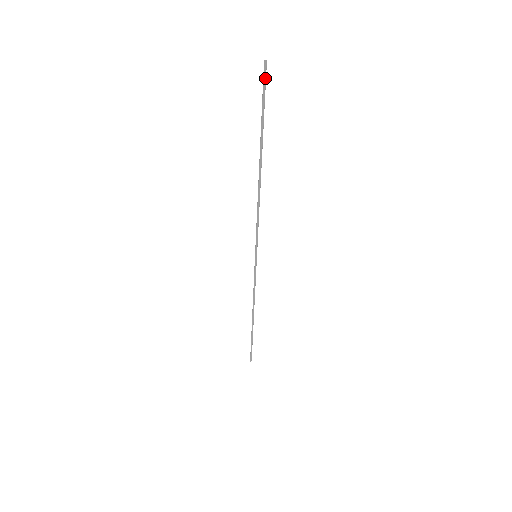
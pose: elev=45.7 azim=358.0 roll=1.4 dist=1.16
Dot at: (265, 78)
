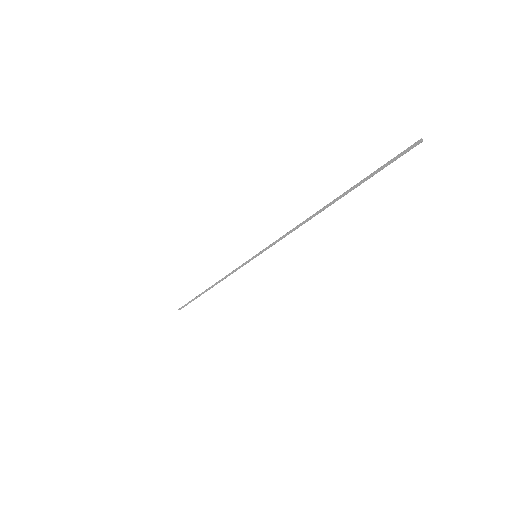
Dot at: (406, 152)
